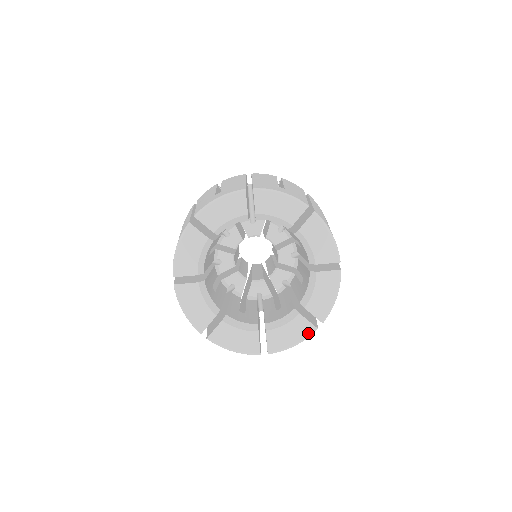
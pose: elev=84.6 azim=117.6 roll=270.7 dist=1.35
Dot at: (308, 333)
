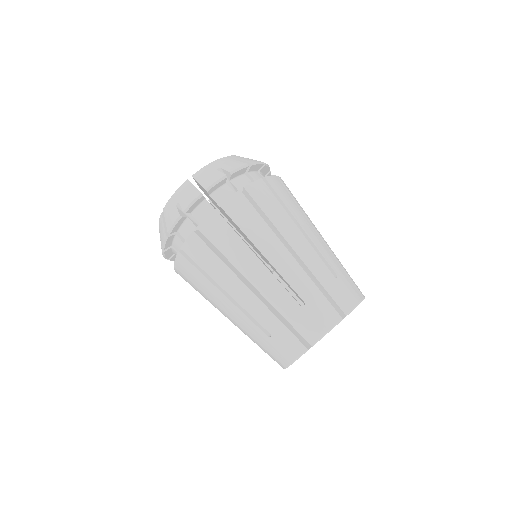
Dot at: occluded
